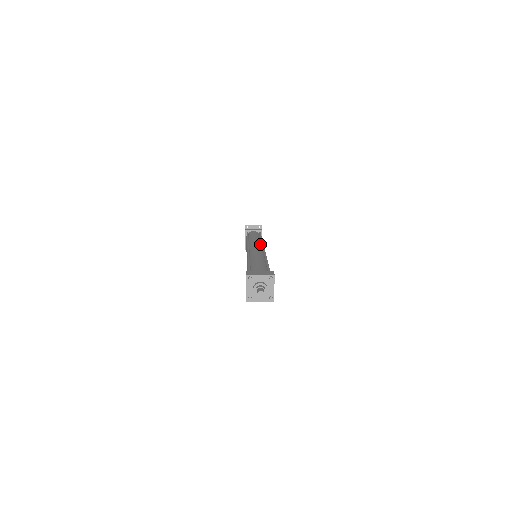
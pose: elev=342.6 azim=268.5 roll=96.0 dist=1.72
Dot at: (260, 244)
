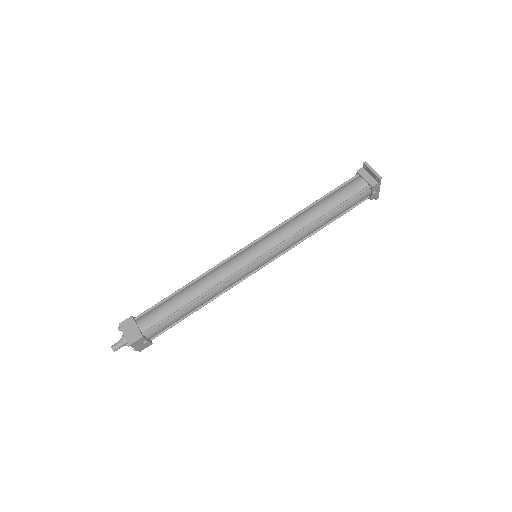
Dot at: (281, 241)
